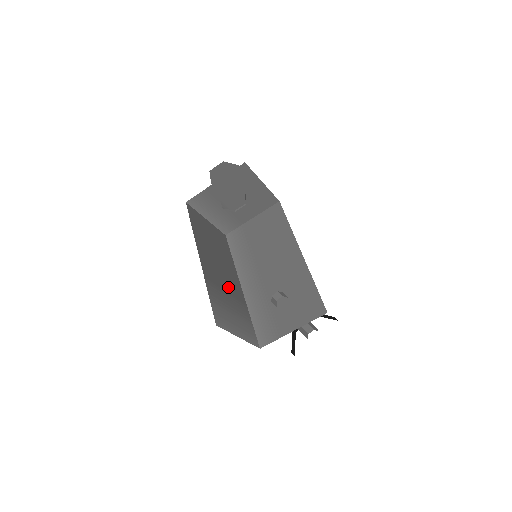
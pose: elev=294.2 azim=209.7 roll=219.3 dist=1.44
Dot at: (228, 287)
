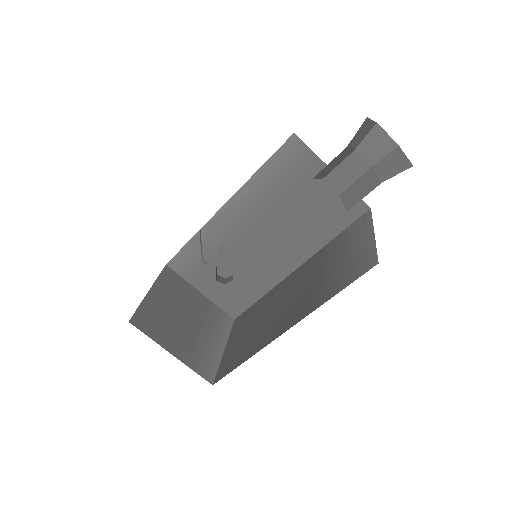
Dot at: occluded
